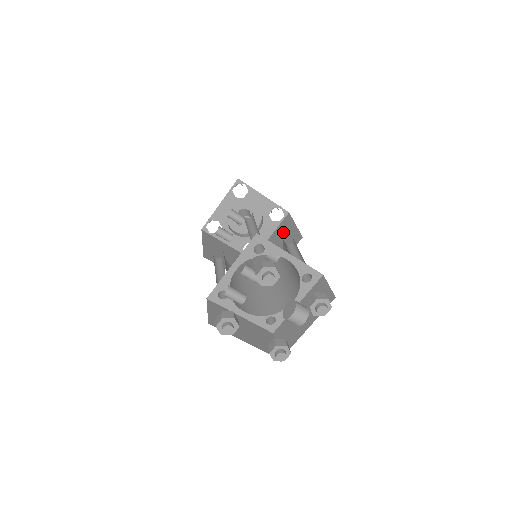
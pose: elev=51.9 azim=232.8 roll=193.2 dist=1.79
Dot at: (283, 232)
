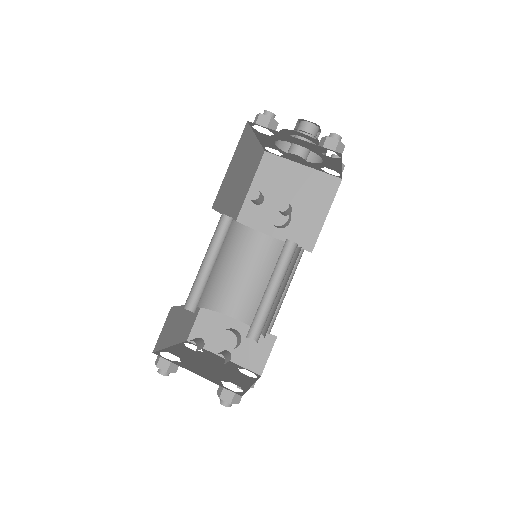
Dot at: (313, 196)
